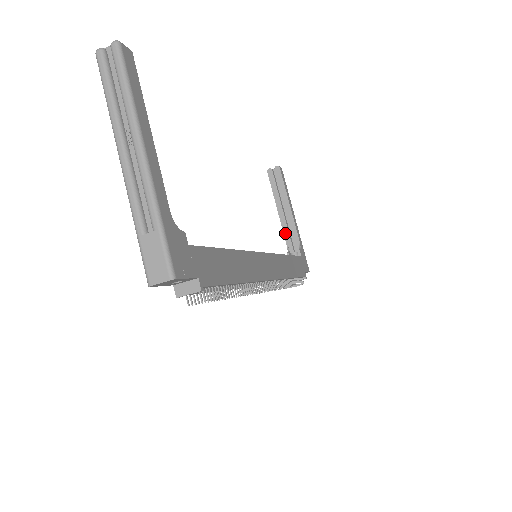
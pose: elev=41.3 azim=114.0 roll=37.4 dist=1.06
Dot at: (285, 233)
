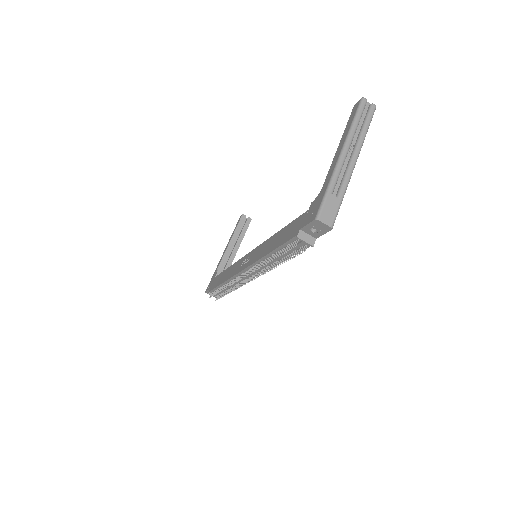
Dot at: (223, 260)
